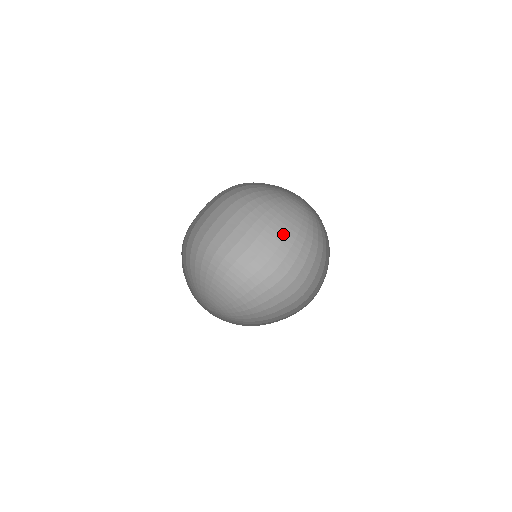
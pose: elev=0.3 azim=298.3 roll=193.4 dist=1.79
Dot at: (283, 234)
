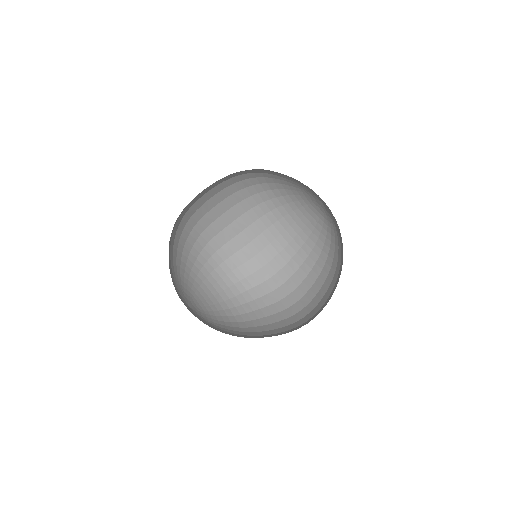
Dot at: (296, 247)
